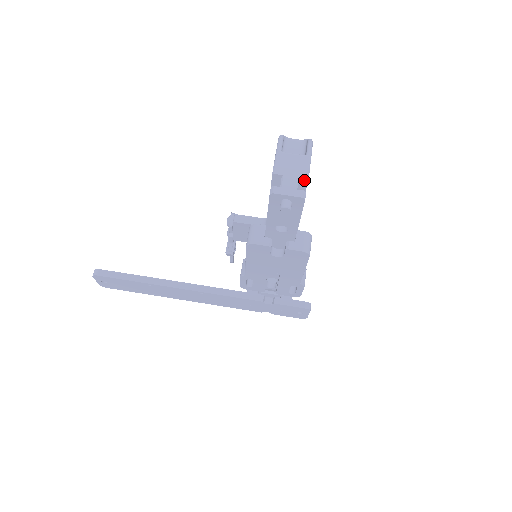
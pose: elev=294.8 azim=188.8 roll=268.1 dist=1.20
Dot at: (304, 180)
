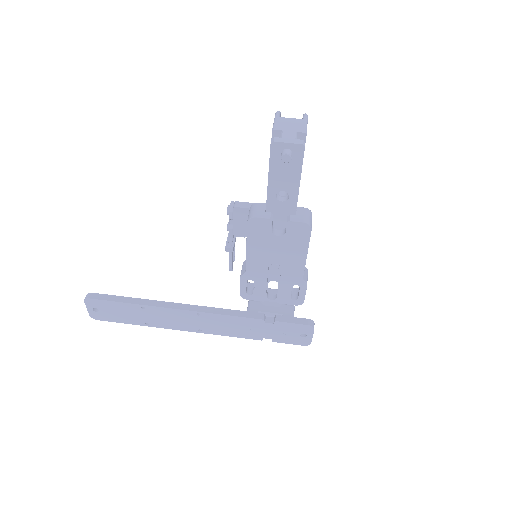
Dot at: (302, 135)
